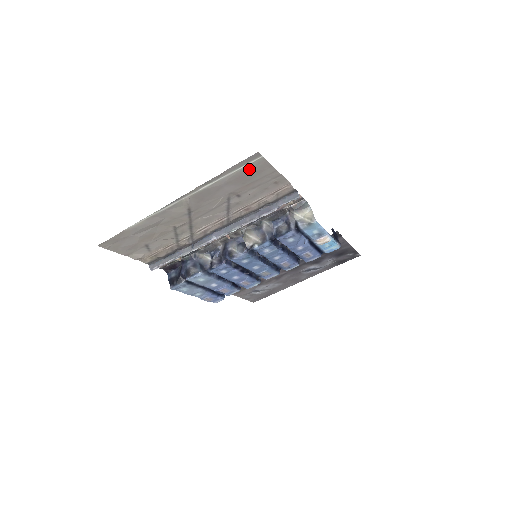
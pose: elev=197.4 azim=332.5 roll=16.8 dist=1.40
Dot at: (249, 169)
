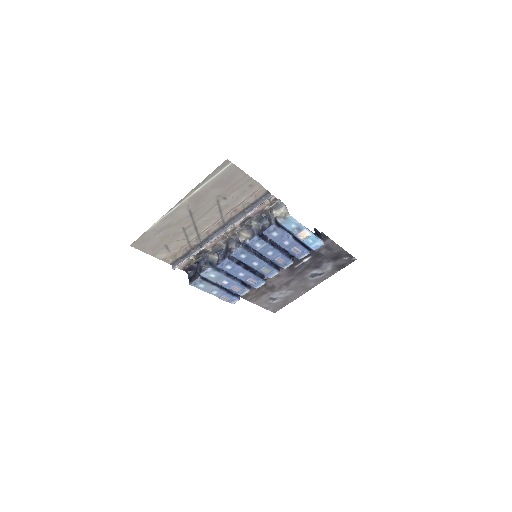
Dot at: (225, 174)
